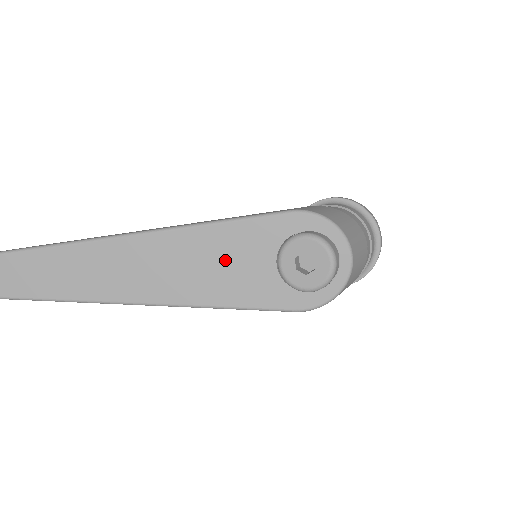
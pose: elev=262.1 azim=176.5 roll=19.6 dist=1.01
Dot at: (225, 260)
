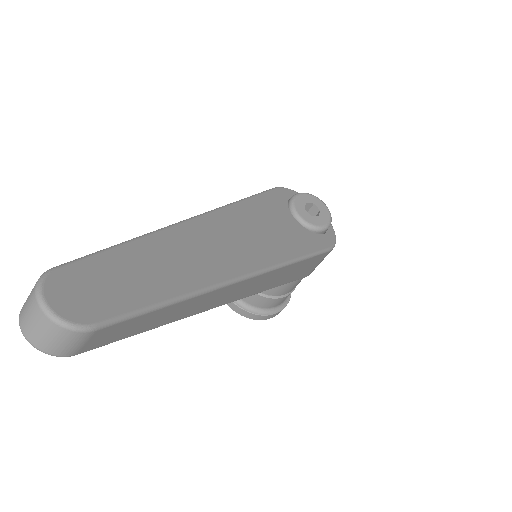
Dot at: (271, 223)
